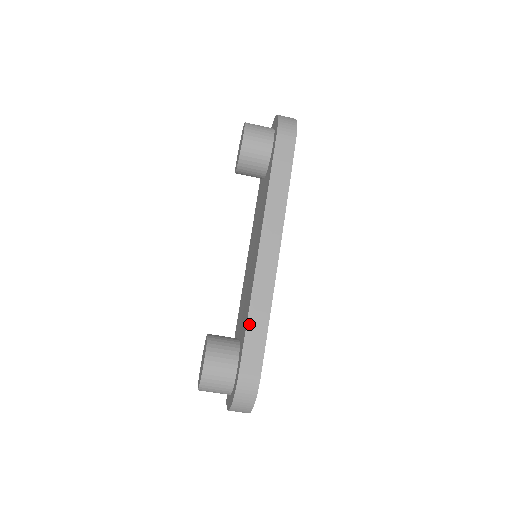
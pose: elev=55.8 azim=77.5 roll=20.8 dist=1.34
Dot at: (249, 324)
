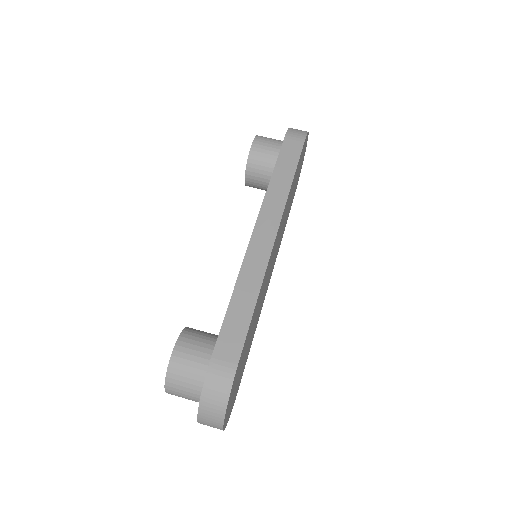
Dot at: (232, 304)
